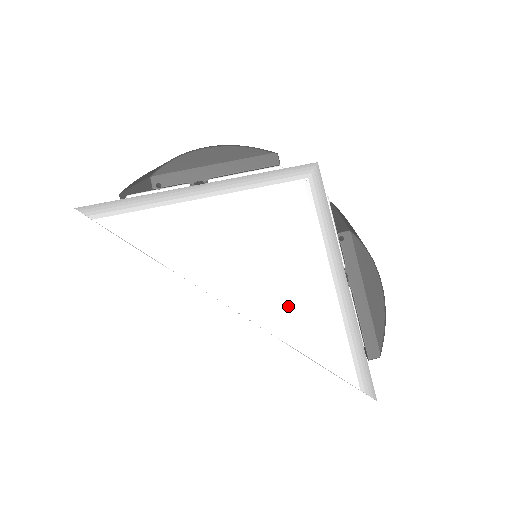
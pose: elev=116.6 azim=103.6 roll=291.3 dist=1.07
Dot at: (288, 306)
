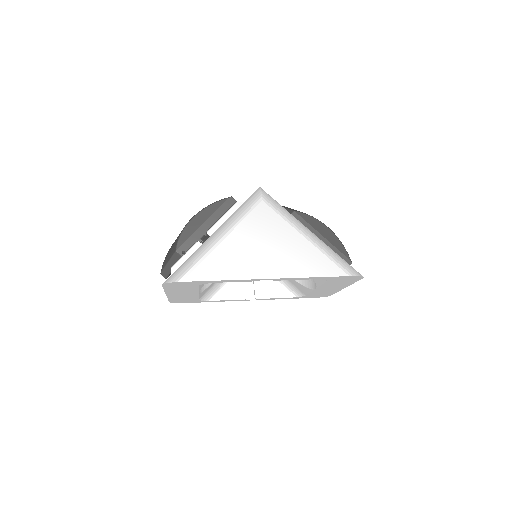
Dot at: (295, 261)
